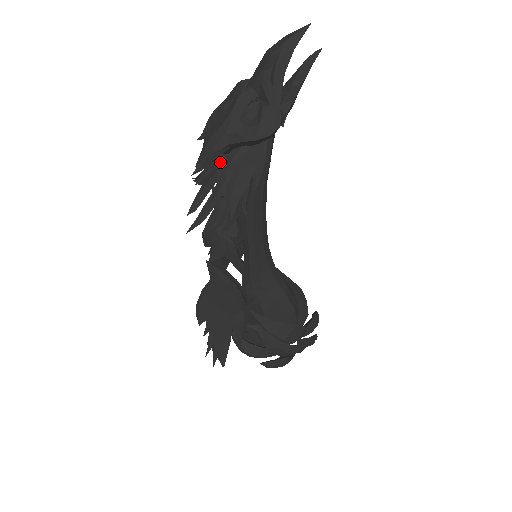
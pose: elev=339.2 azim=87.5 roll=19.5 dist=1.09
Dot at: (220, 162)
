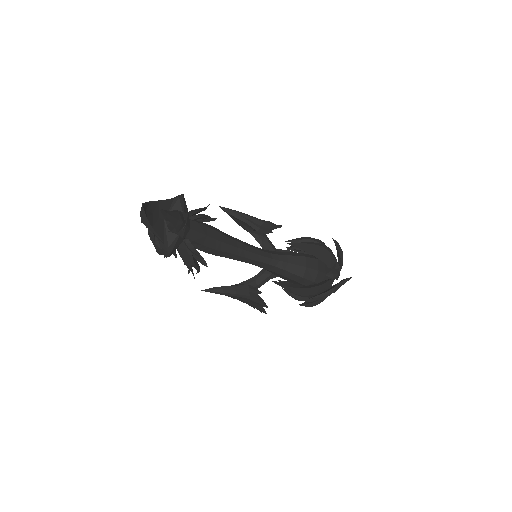
Dot at: occluded
